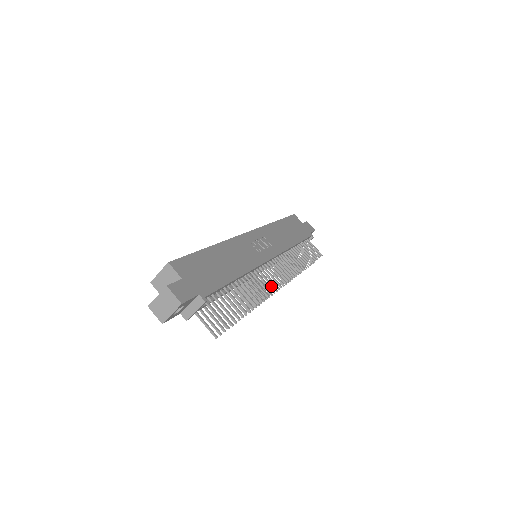
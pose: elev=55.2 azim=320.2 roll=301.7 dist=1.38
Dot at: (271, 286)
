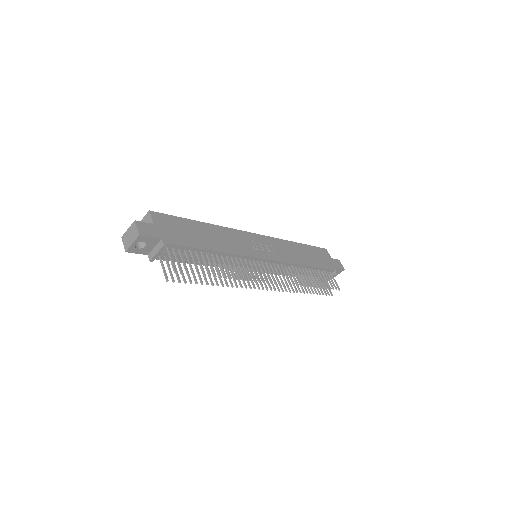
Dot at: (251, 276)
